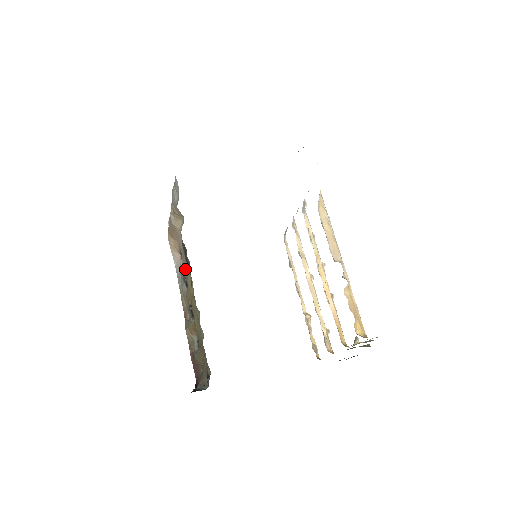
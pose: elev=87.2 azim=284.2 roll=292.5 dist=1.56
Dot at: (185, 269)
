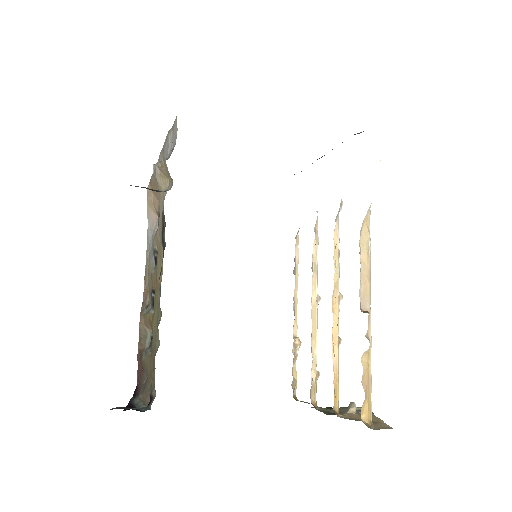
Dot at: (158, 243)
